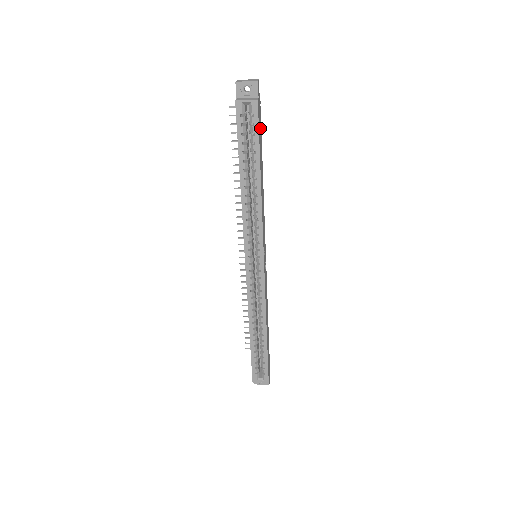
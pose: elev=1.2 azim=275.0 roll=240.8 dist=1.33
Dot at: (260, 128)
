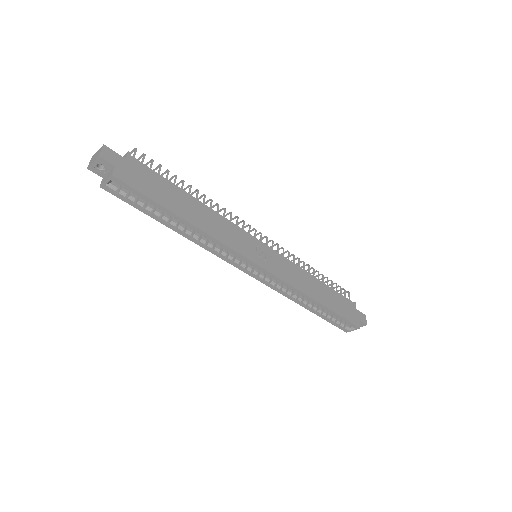
Dot at: (148, 177)
